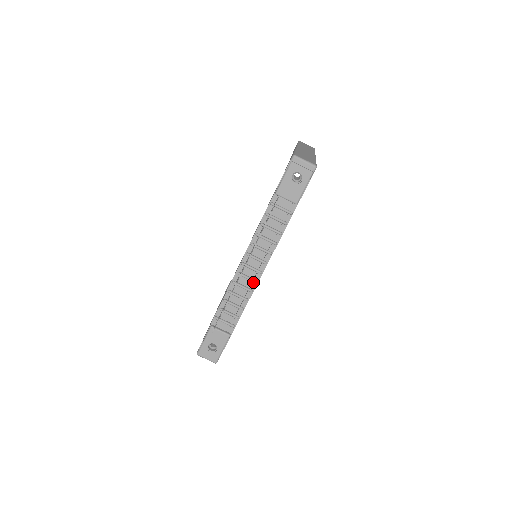
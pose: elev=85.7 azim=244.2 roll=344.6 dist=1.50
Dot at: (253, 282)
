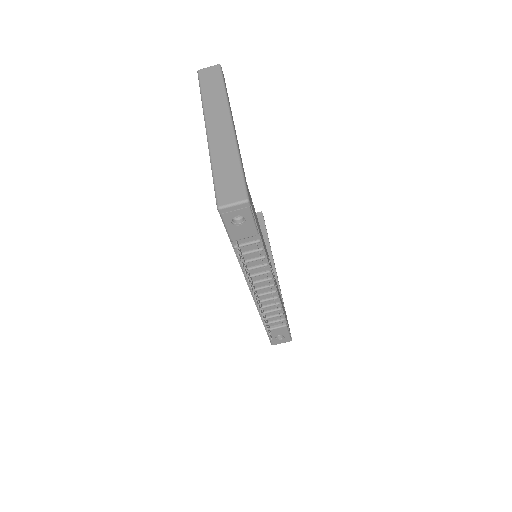
Dot at: (273, 292)
